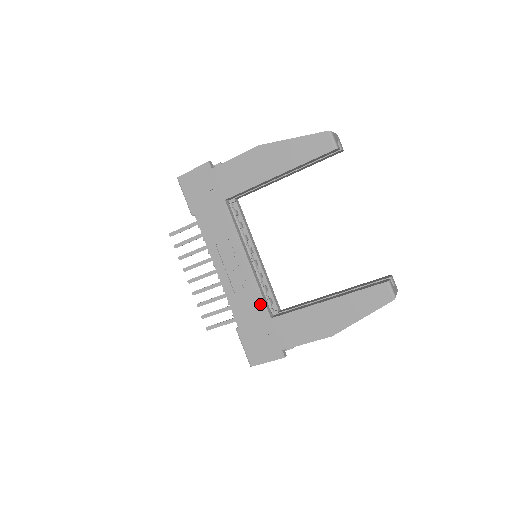
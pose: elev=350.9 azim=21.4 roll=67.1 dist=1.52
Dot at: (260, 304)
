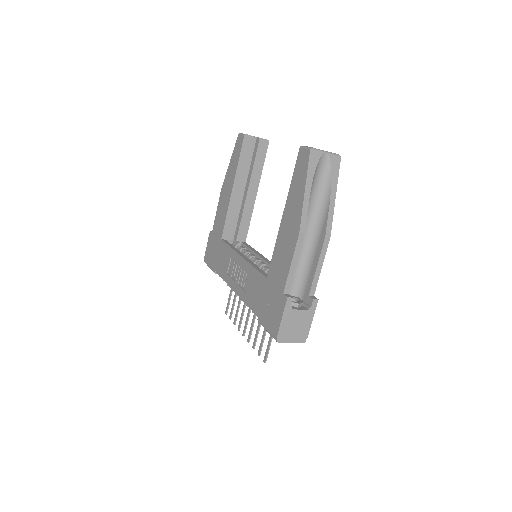
Dot at: (258, 277)
